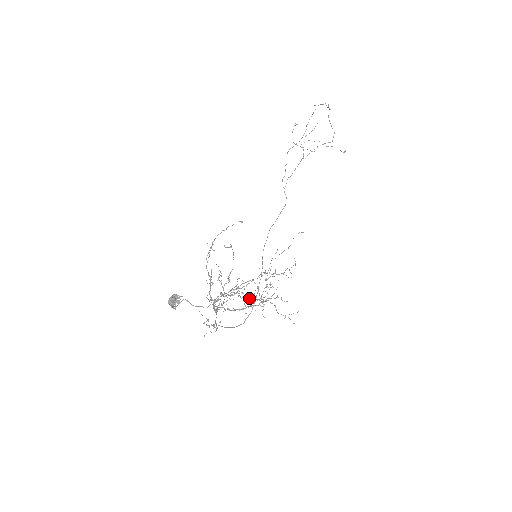
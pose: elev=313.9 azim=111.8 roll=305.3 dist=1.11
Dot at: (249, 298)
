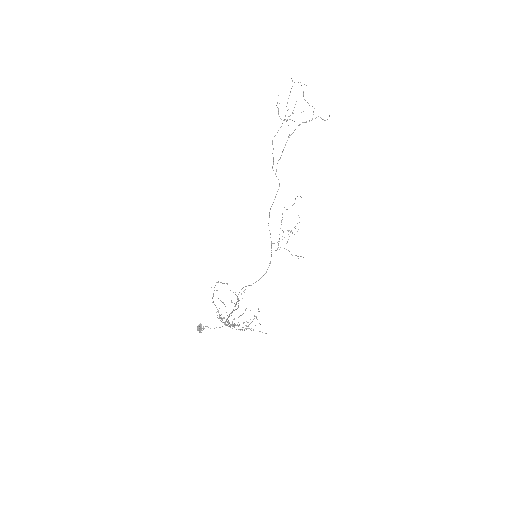
Dot at: occluded
